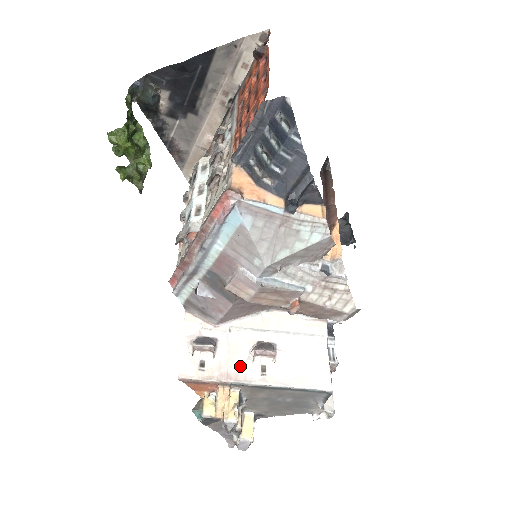
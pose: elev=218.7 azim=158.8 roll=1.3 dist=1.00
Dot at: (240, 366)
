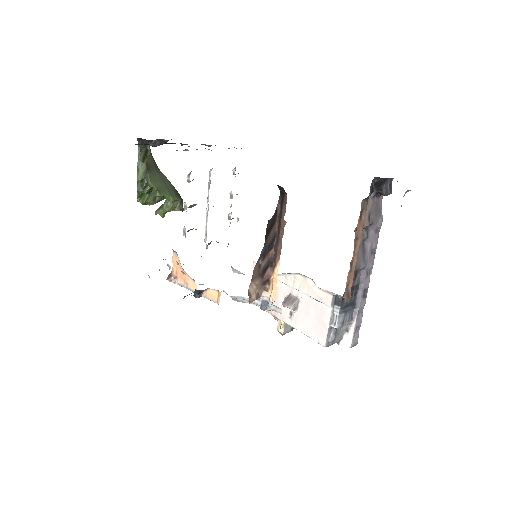
Dot at: (279, 307)
